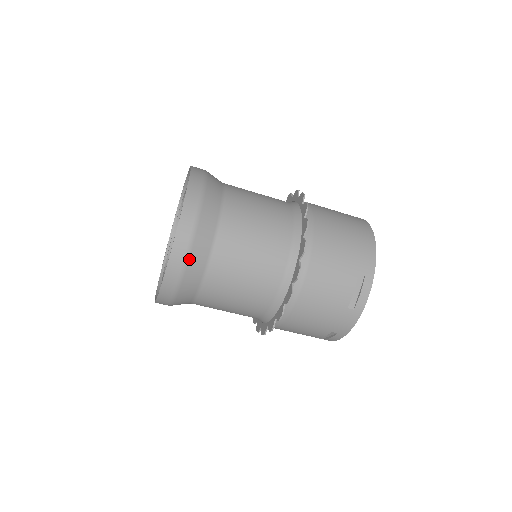
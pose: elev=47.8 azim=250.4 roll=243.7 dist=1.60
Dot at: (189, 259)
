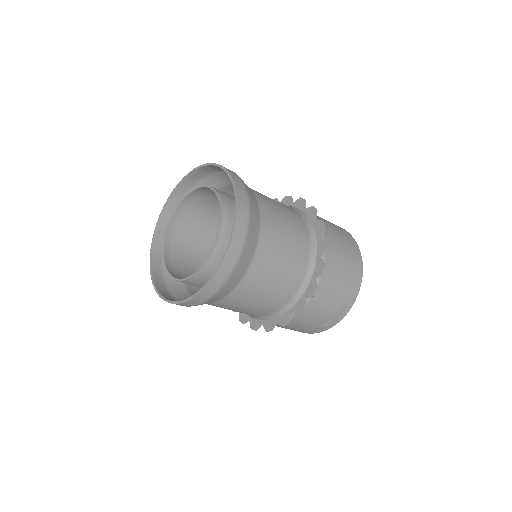
Dot at: (217, 293)
